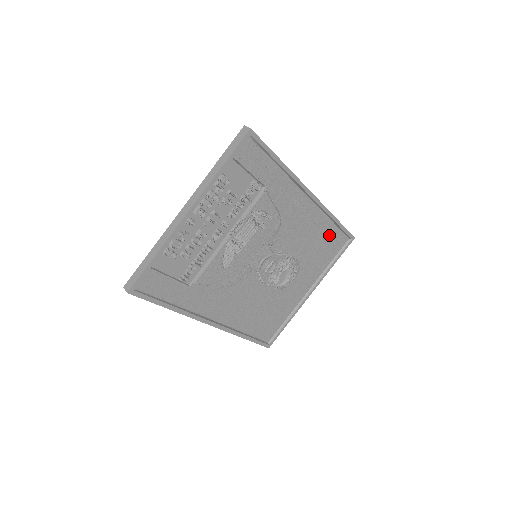
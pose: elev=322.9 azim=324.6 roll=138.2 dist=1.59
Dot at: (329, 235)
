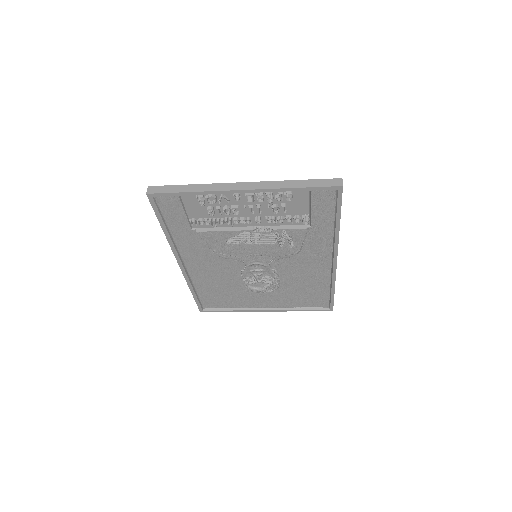
Dot at: (318, 292)
